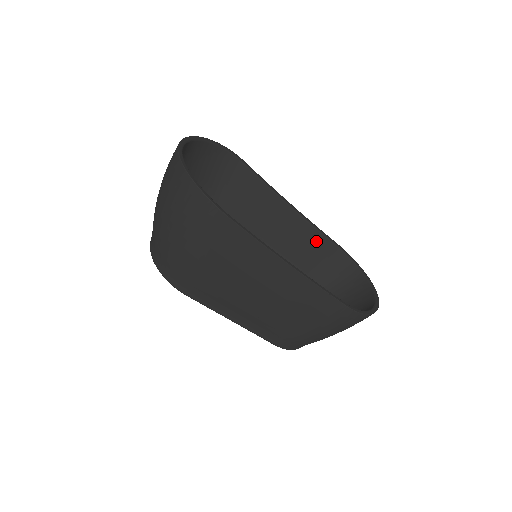
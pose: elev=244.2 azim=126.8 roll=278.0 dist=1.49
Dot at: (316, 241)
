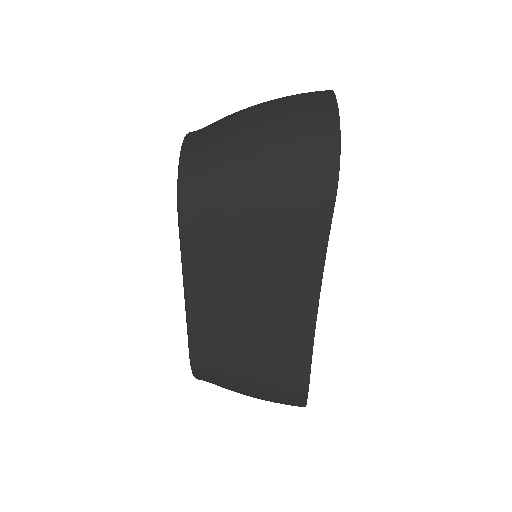
Dot at: occluded
